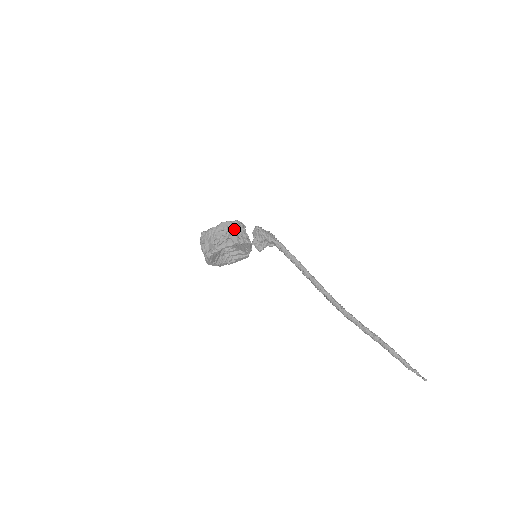
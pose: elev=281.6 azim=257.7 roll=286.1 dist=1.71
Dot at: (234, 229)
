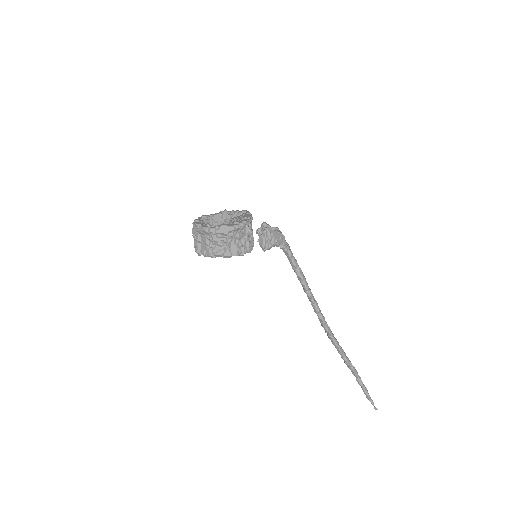
Dot at: (236, 236)
